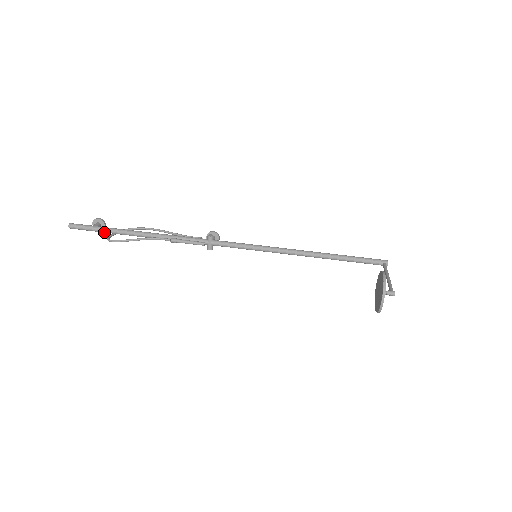
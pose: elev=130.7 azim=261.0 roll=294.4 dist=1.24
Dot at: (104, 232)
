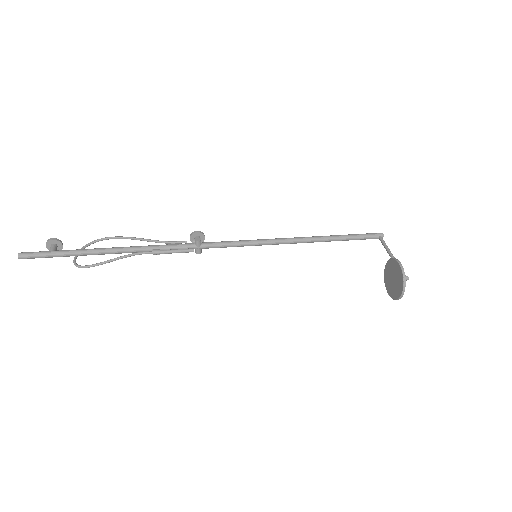
Dot at: (67, 256)
